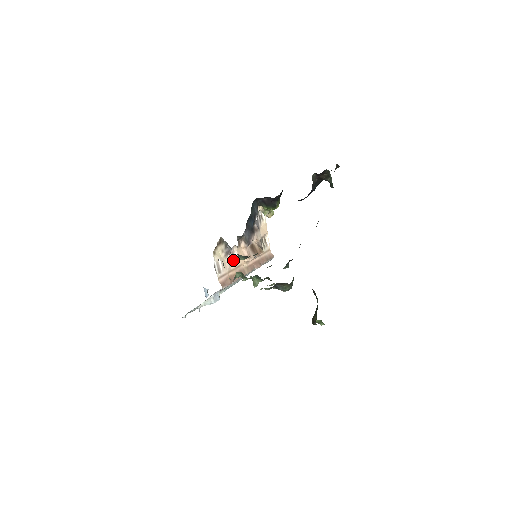
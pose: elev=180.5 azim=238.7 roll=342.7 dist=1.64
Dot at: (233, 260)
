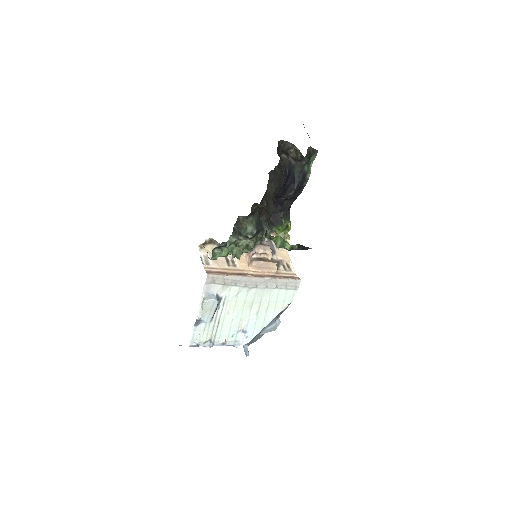
Dot at: (232, 264)
